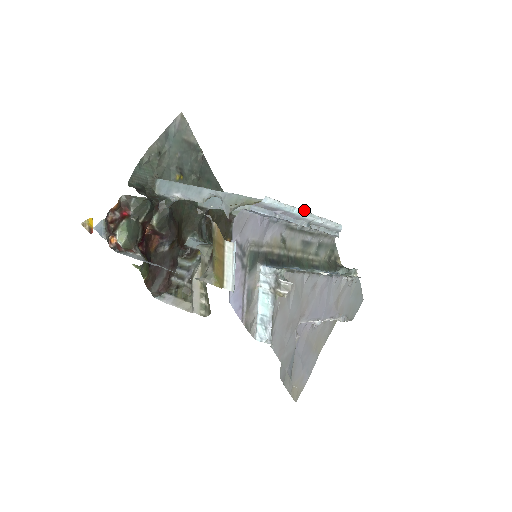
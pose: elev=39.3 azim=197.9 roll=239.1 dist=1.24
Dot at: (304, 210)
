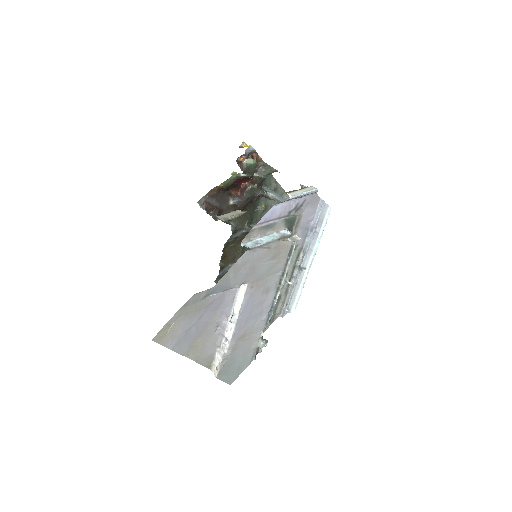
Dot at: occluded
